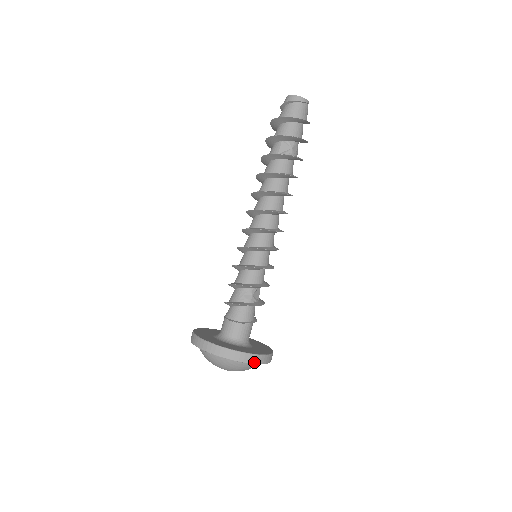
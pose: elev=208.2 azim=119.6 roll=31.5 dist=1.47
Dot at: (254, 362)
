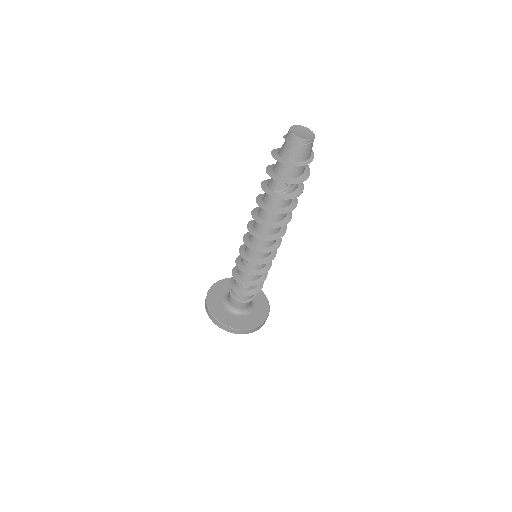
Dot at: (246, 333)
